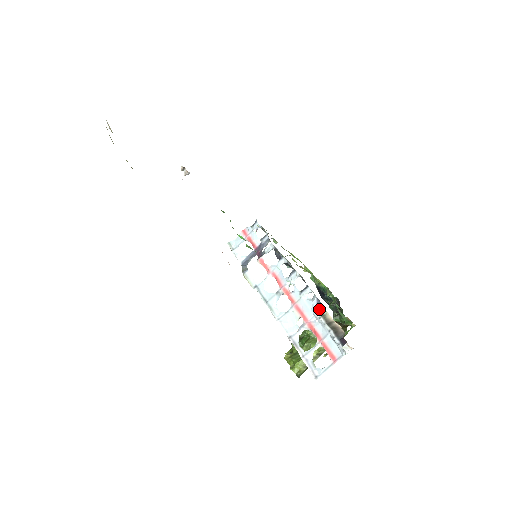
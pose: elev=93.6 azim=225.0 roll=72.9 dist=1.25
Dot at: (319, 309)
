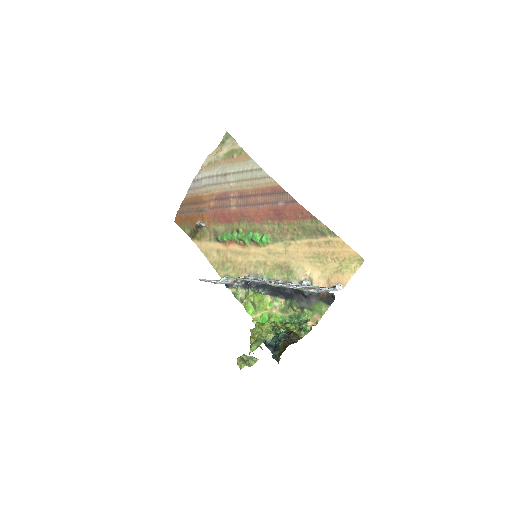
Dot at: (308, 281)
